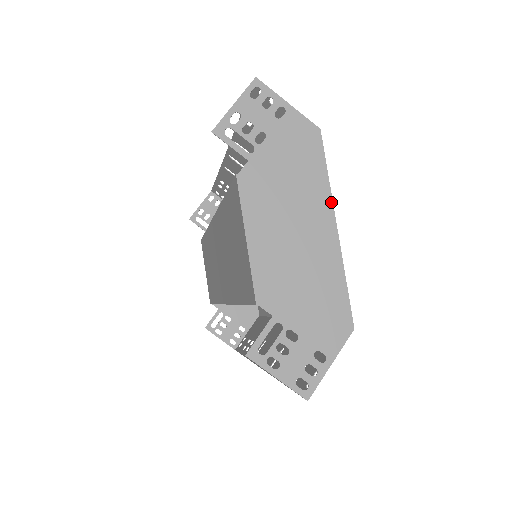
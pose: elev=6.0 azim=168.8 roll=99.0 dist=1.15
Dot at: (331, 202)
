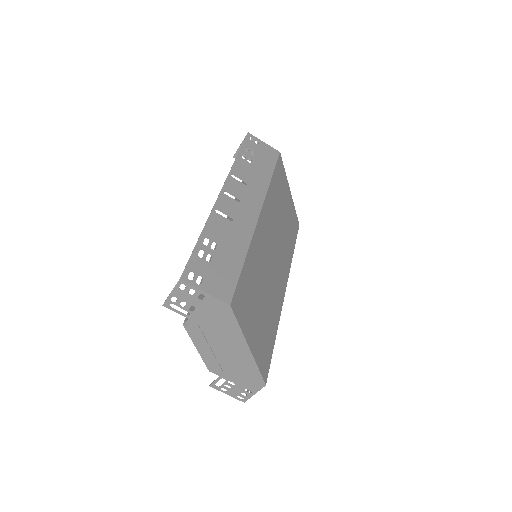
Dot at: (244, 338)
